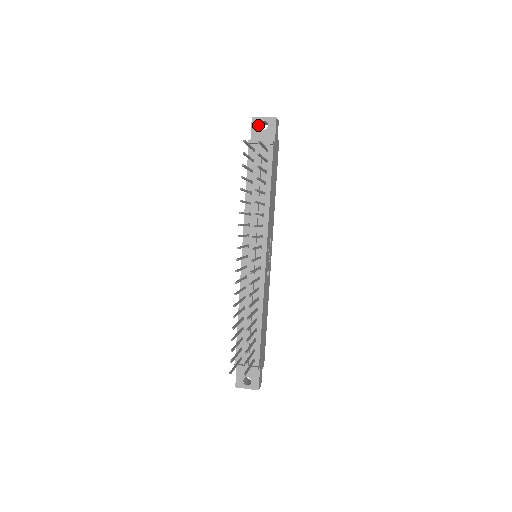
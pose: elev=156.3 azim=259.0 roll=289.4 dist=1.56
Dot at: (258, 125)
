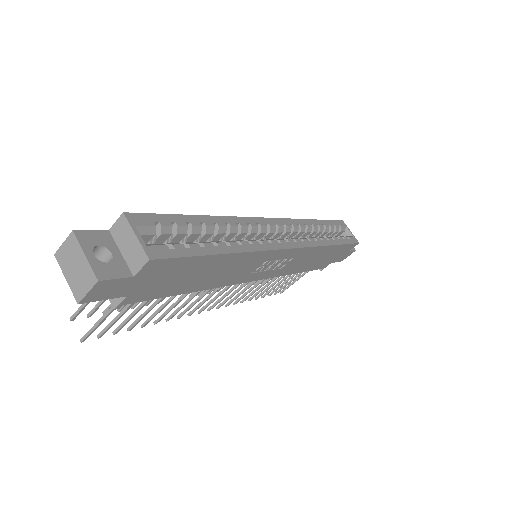
Dot at: occluded
